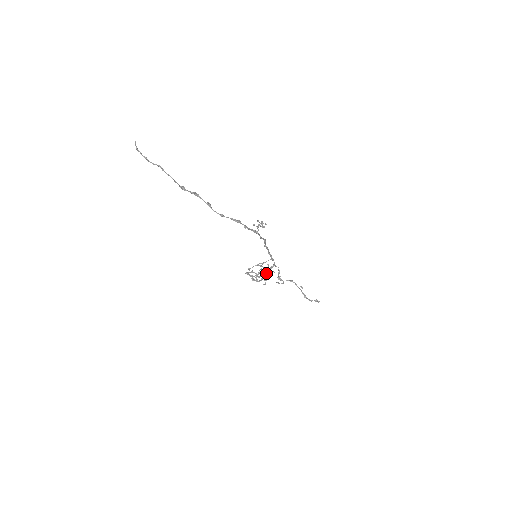
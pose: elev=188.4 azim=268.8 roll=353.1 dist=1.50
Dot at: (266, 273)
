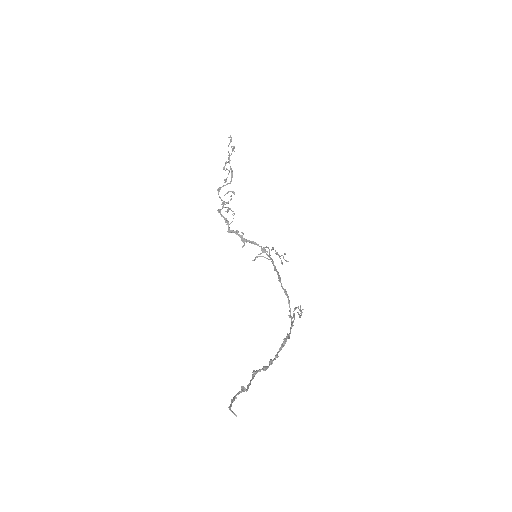
Dot at: (228, 162)
